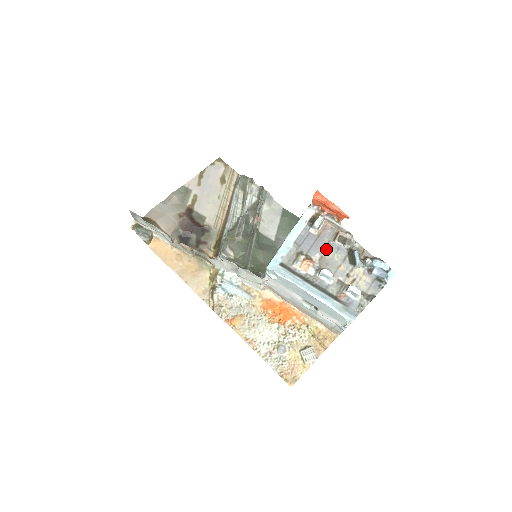
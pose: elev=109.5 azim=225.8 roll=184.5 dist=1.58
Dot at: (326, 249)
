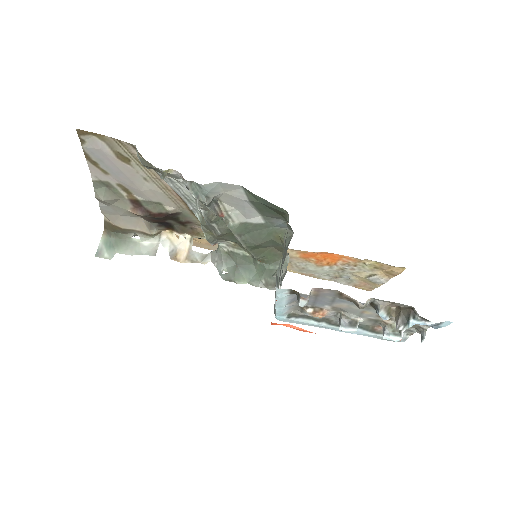
Dot at: (335, 303)
